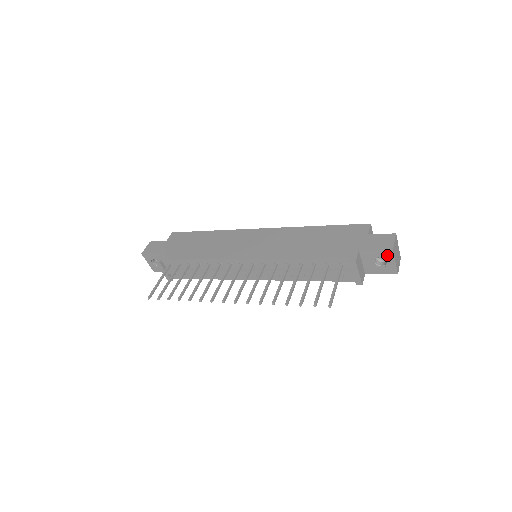
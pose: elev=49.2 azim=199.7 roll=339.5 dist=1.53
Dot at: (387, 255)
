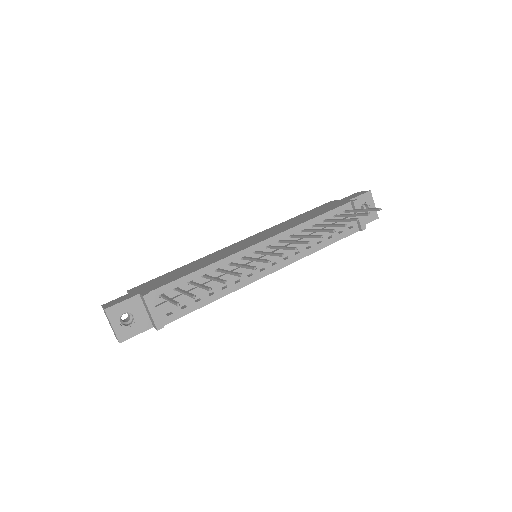
Dot at: (368, 198)
